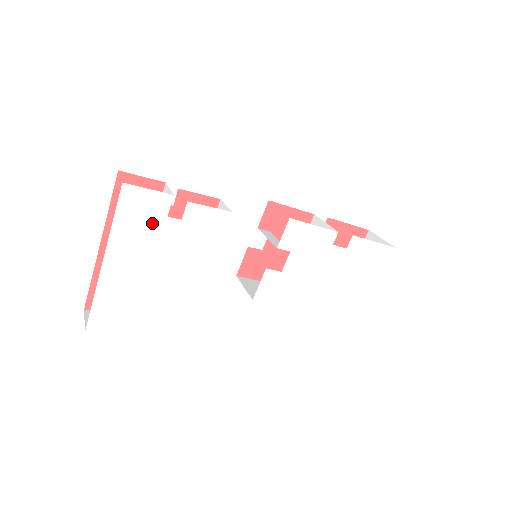
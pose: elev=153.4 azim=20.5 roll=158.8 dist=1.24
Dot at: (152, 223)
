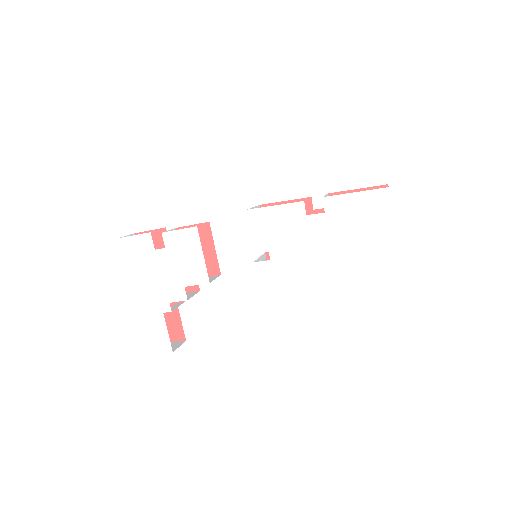
Dot at: (148, 259)
